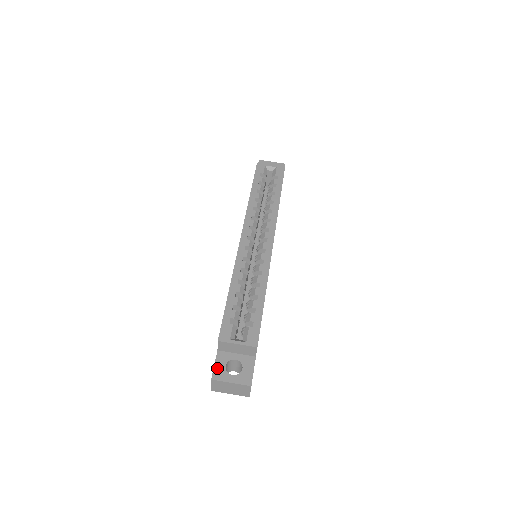
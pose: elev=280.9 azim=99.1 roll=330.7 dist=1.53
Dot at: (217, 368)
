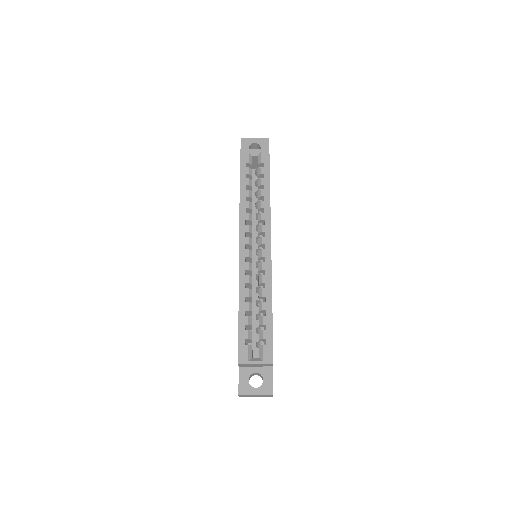
Dot at: (241, 384)
